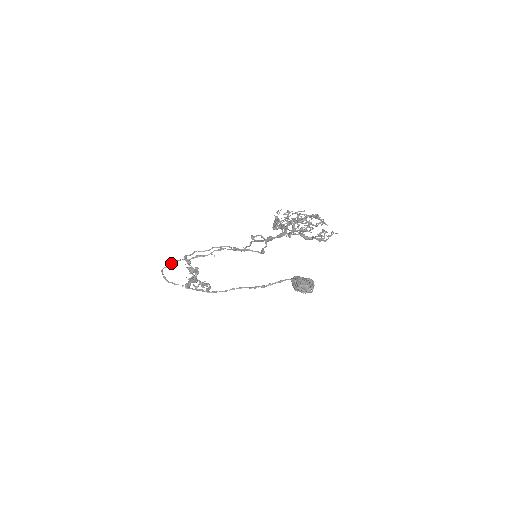
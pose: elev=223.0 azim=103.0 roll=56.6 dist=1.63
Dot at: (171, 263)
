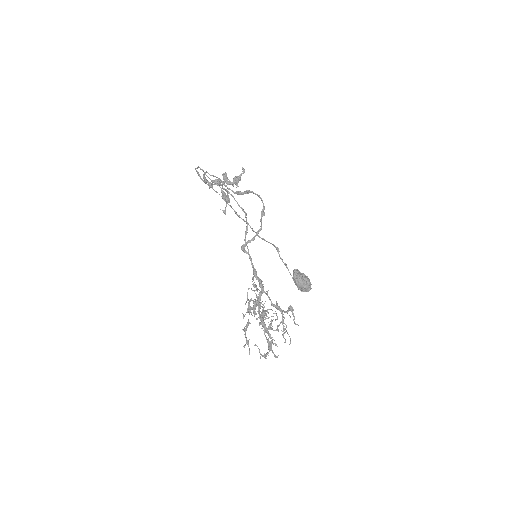
Dot at: (197, 167)
